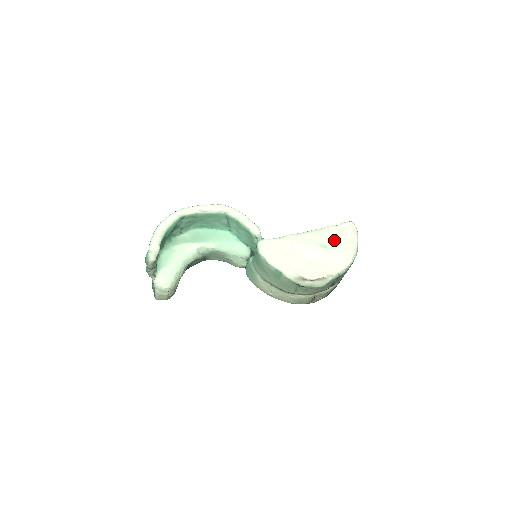
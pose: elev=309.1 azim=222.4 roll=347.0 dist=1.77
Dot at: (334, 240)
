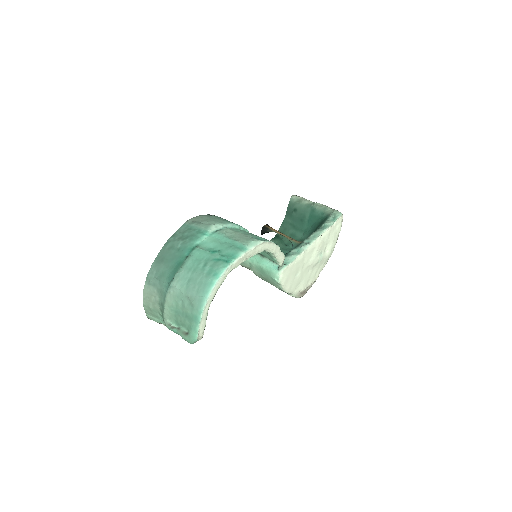
Dot at: (328, 244)
